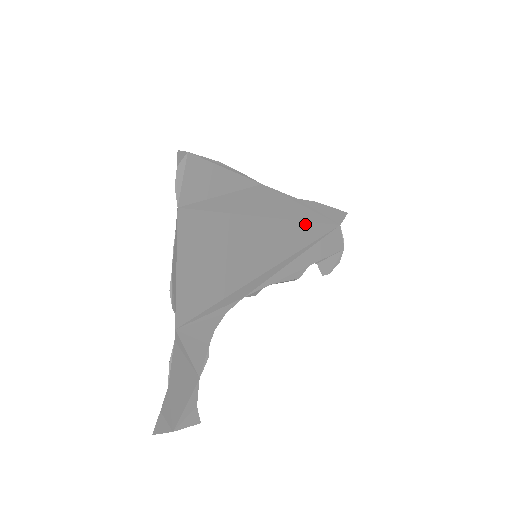
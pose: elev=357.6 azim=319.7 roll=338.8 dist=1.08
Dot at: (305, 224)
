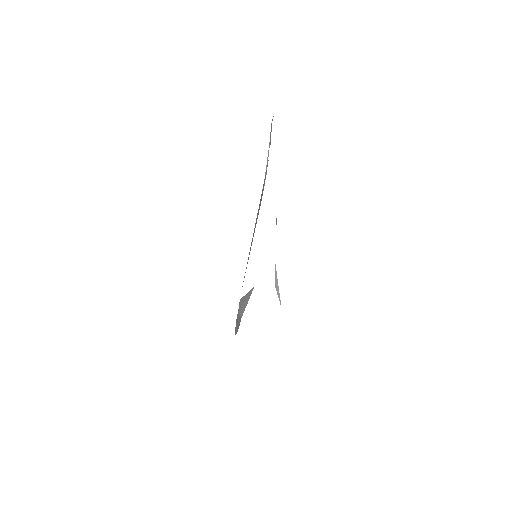
Dot at: occluded
